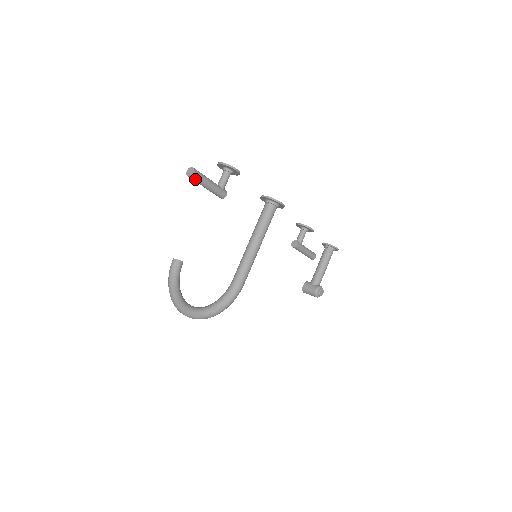
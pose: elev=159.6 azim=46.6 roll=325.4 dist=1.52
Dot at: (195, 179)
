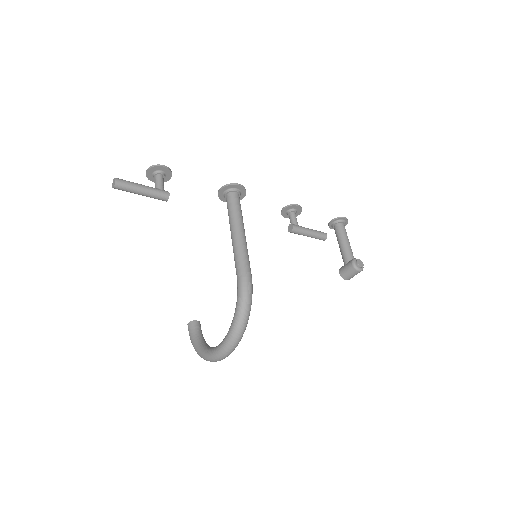
Dot at: (123, 187)
